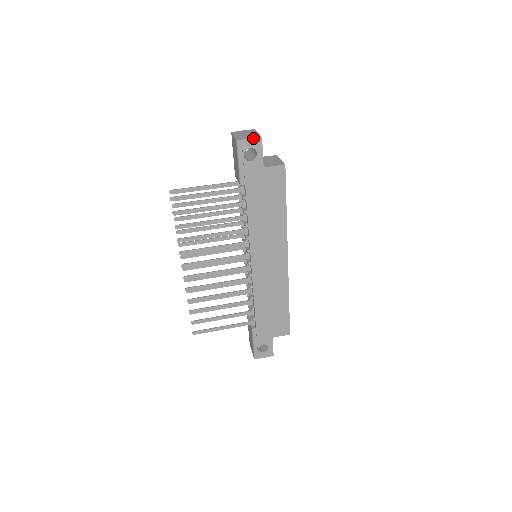
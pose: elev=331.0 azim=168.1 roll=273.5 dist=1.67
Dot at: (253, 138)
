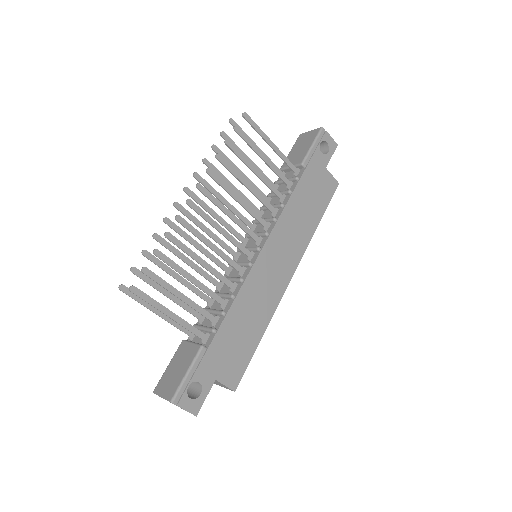
Dot at: occluded
